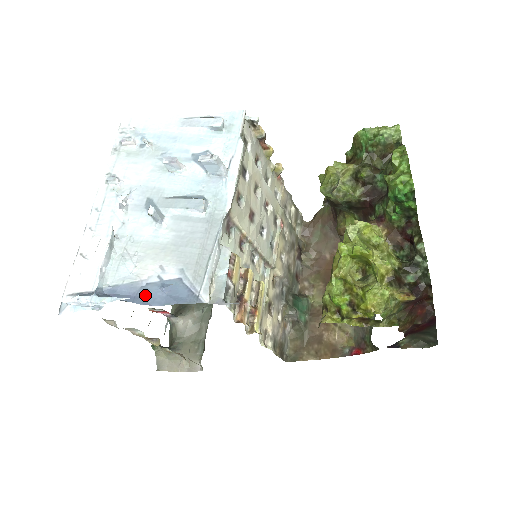
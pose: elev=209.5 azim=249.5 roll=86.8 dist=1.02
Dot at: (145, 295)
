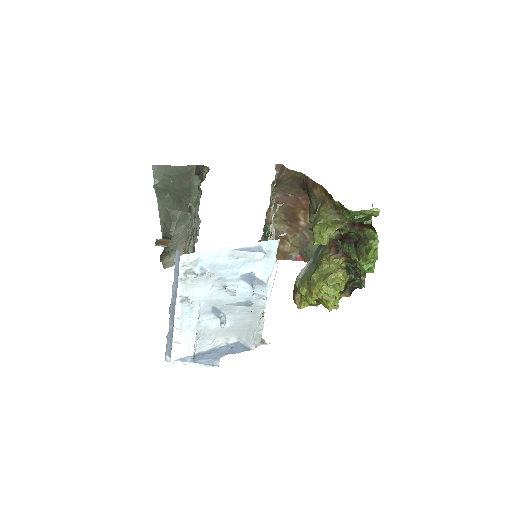
Dot at: (220, 352)
